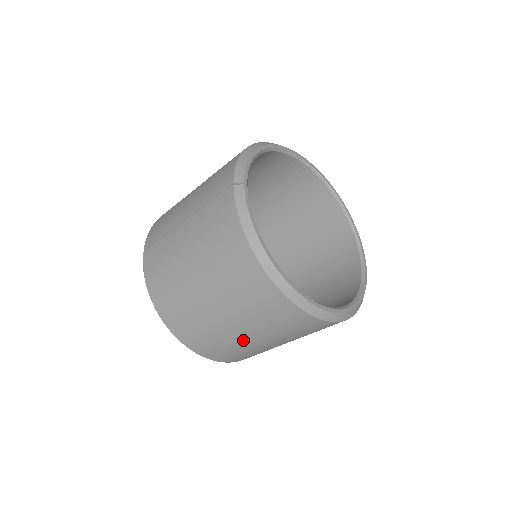
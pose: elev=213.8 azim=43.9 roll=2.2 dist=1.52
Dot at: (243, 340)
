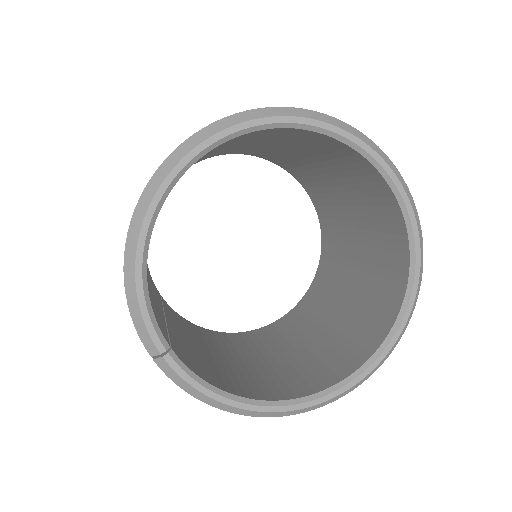
Dot at: occluded
